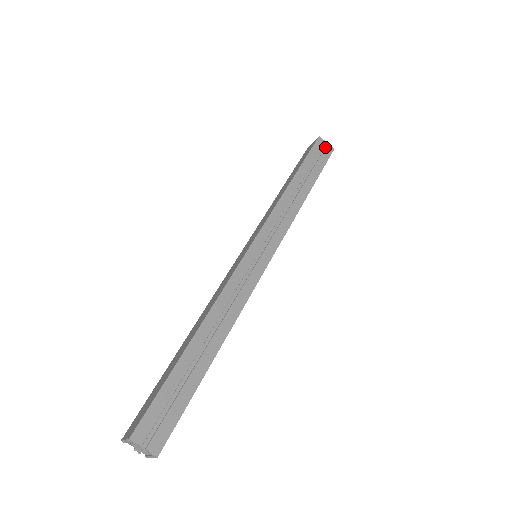
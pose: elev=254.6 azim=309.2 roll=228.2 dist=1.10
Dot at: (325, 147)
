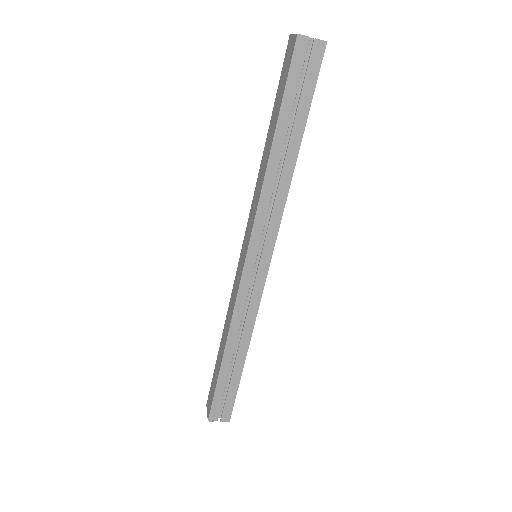
Dot at: (311, 50)
